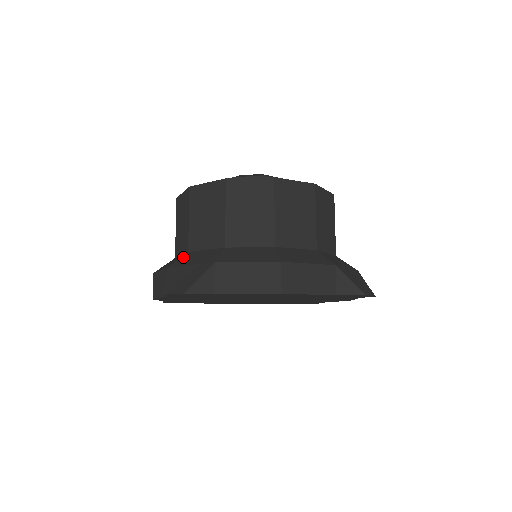
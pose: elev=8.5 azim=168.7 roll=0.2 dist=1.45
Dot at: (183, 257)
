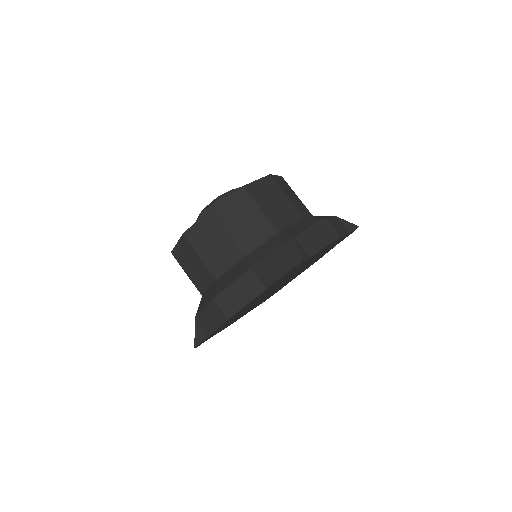
Dot at: (250, 258)
